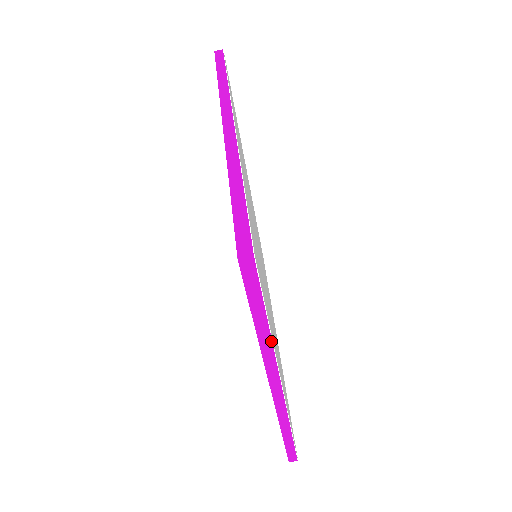
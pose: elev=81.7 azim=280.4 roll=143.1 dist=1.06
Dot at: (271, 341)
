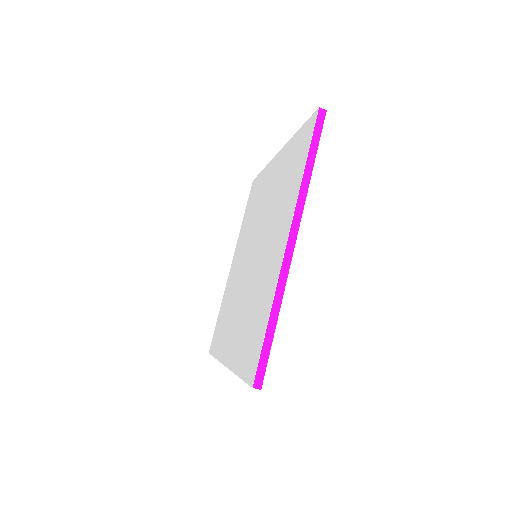
Dot at: occluded
